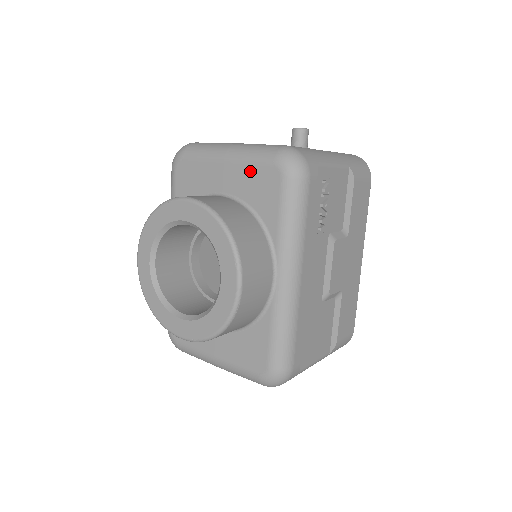
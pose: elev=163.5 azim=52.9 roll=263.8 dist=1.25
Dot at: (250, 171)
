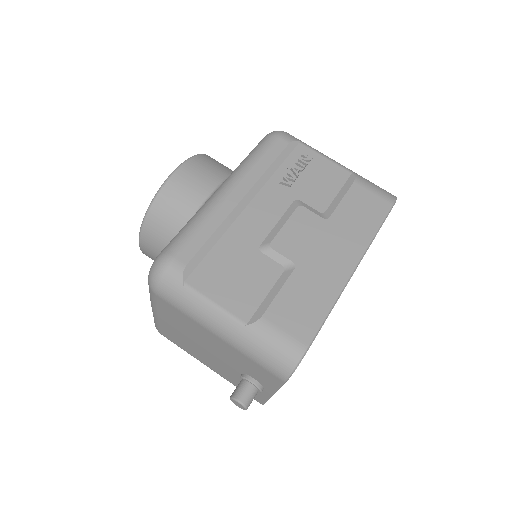
Dot at: occluded
